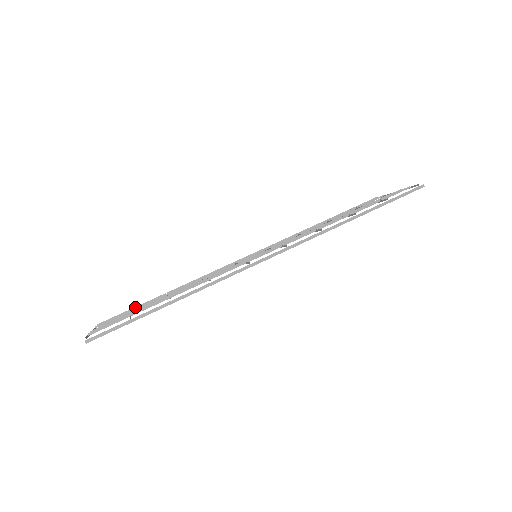
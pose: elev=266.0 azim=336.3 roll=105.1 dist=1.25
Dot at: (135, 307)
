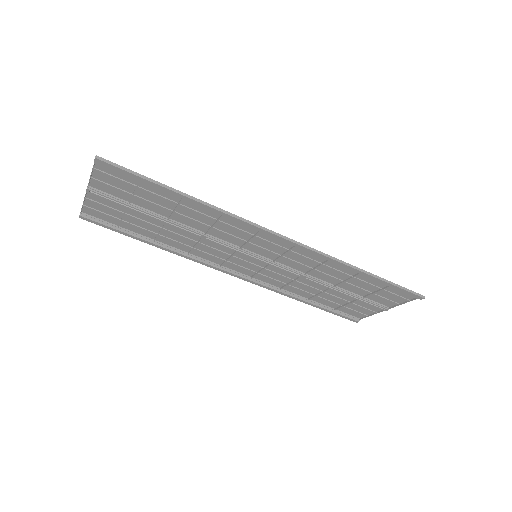
Dot at: (125, 220)
